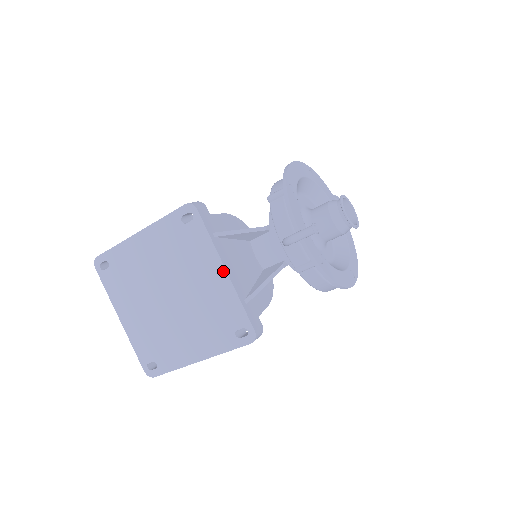
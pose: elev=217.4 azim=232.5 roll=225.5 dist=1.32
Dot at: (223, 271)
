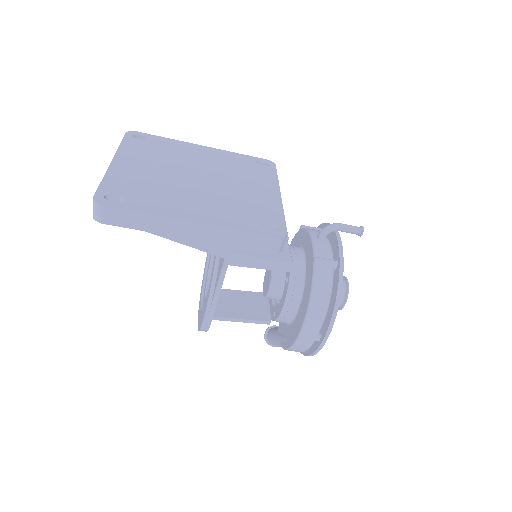
Dot at: (277, 194)
